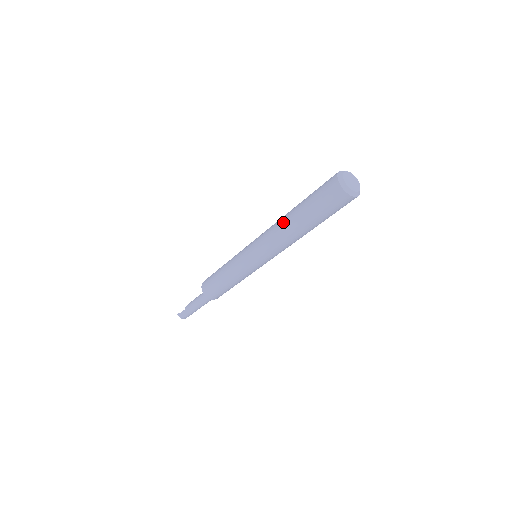
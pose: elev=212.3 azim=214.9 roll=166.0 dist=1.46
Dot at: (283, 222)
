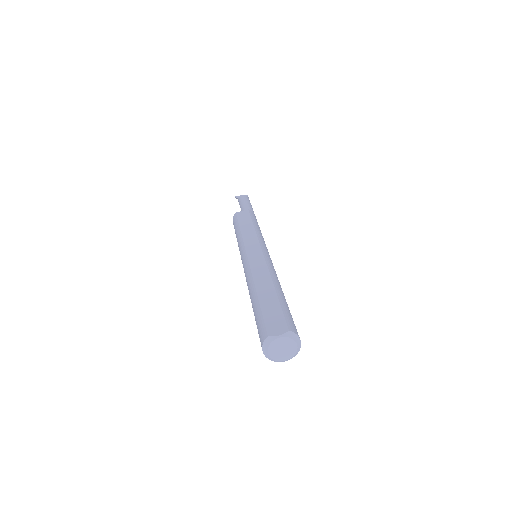
Dot at: (249, 293)
